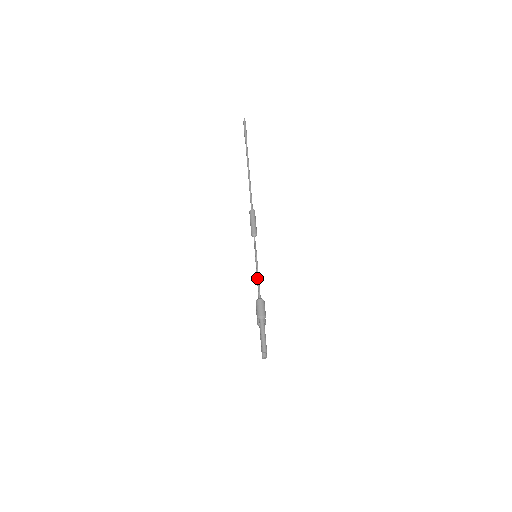
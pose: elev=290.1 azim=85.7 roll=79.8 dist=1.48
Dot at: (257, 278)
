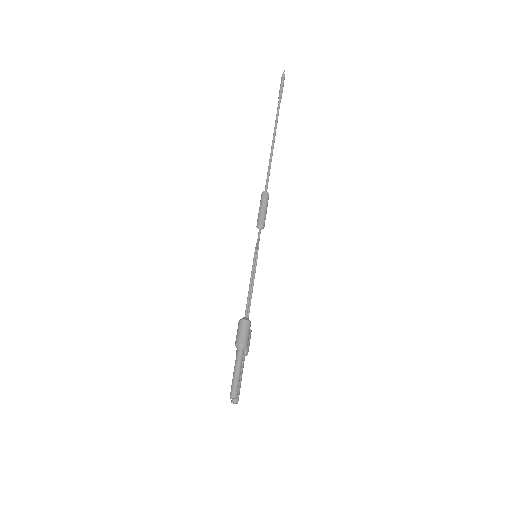
Dot at: occluded
